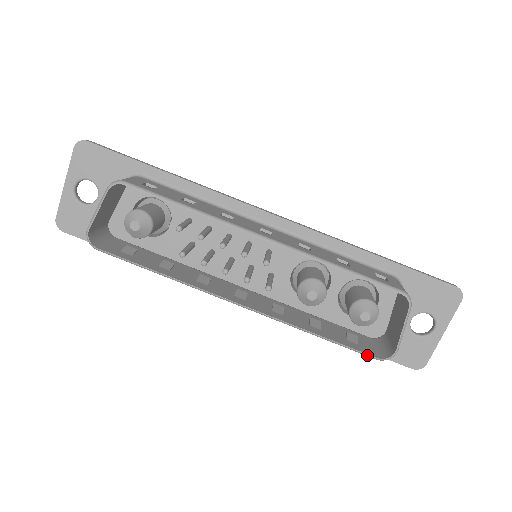
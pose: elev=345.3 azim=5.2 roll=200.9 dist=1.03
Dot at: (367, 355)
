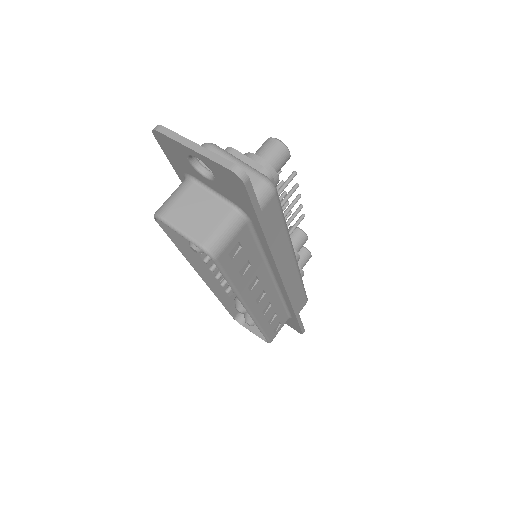
Dot at: (231, 315)
